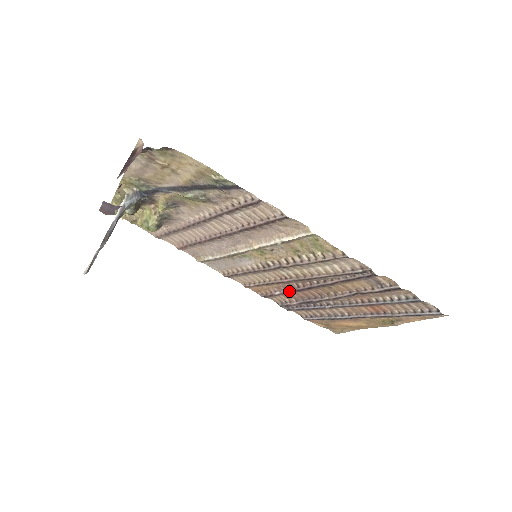
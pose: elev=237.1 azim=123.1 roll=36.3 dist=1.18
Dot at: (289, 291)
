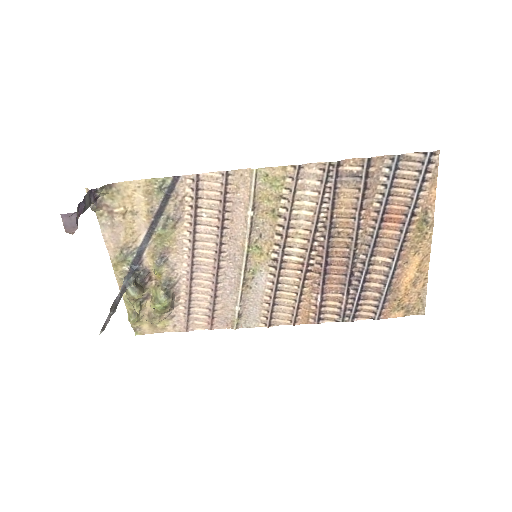
Dot at: (322, 282)
